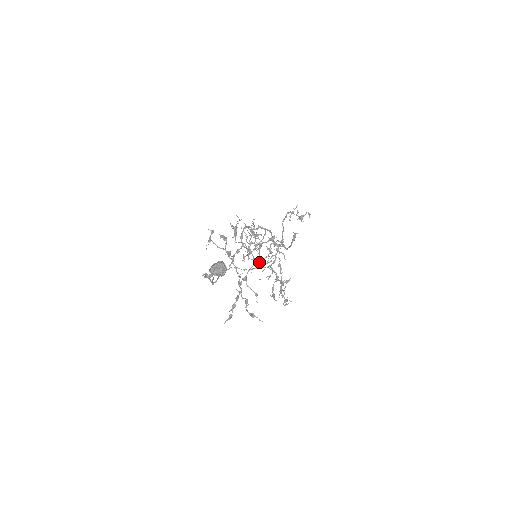
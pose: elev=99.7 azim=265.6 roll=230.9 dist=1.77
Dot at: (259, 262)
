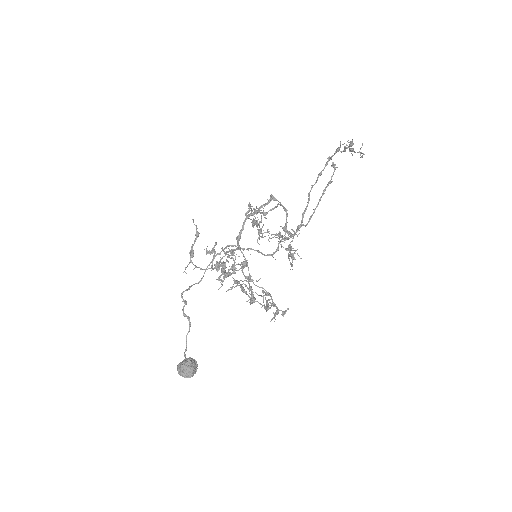
Dot at: occluded
